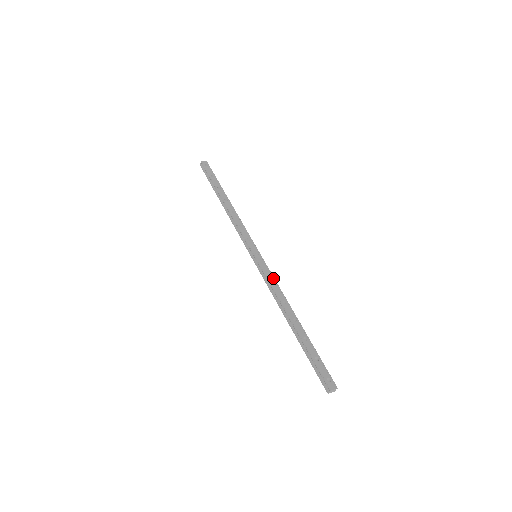
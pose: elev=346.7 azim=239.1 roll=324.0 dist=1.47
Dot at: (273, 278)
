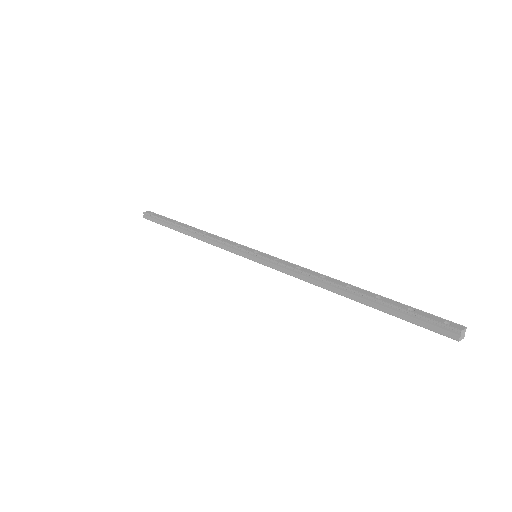
Dot at: (291, 264)
